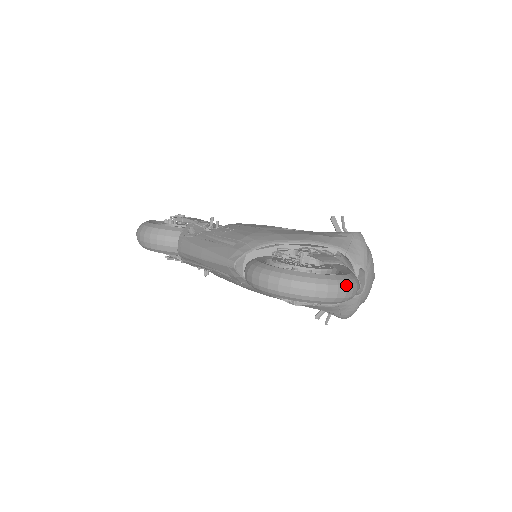
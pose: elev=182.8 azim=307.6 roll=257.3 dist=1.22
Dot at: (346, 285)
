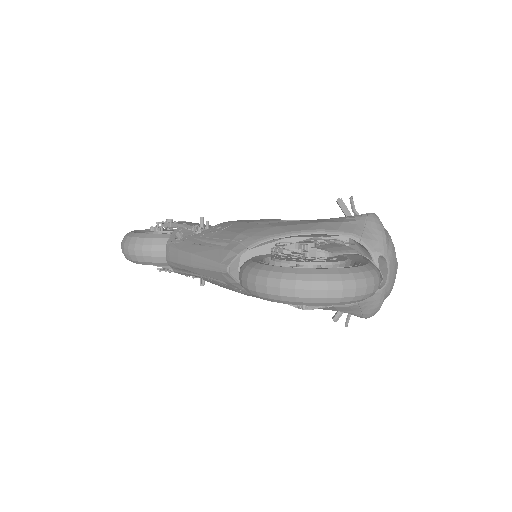
Dot at: (365, 278)
